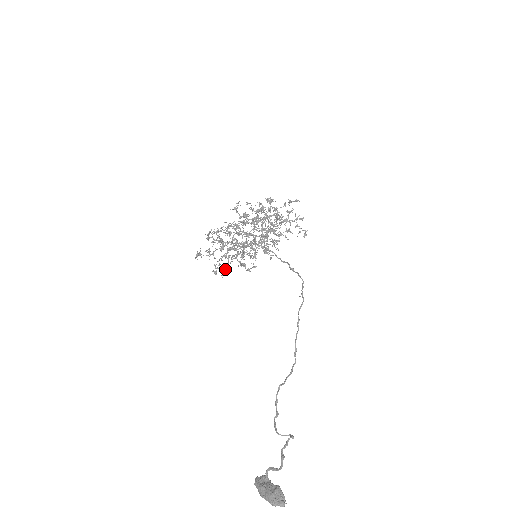
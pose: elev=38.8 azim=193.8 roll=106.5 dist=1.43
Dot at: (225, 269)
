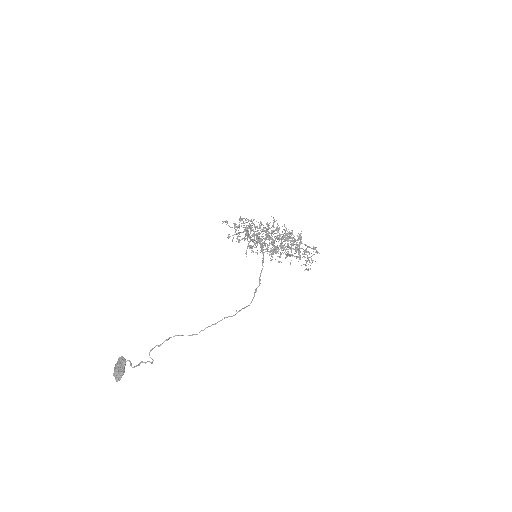
Dot at: (238, 239)
